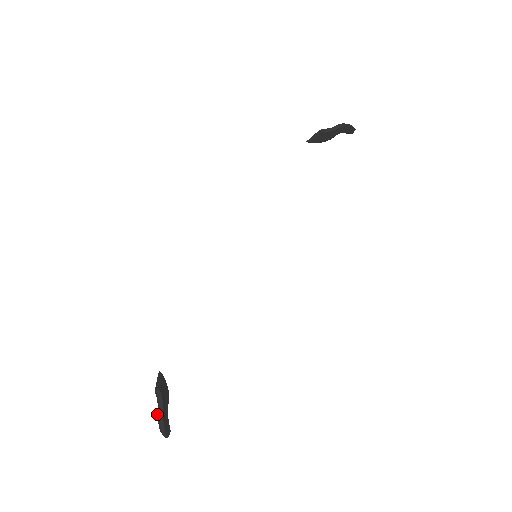
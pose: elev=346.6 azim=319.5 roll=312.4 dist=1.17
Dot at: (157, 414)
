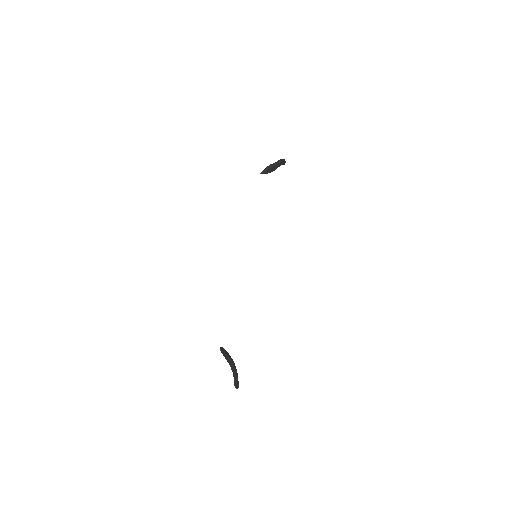
Dot at: (233, 373)
